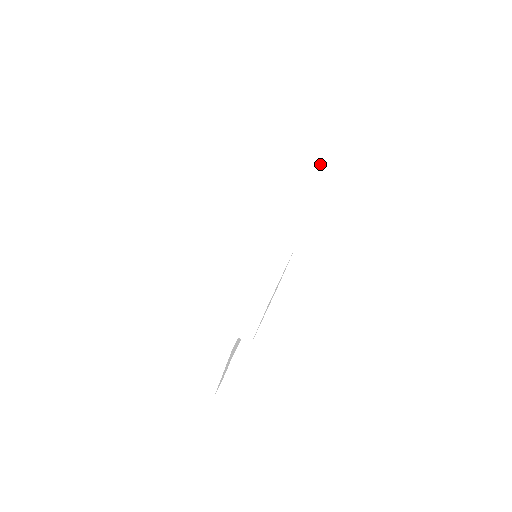
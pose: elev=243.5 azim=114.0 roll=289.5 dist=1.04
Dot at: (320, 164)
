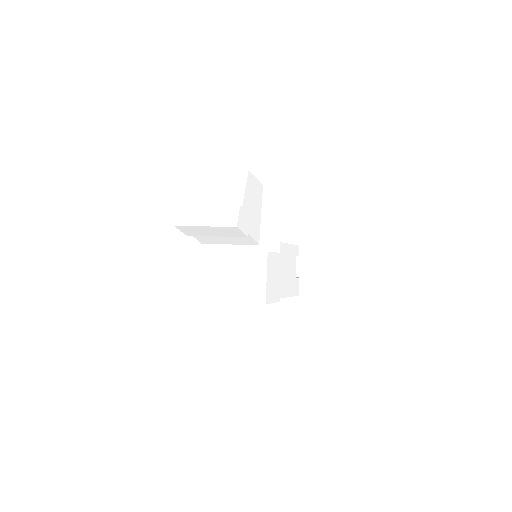
Dot at: (236, 243)
